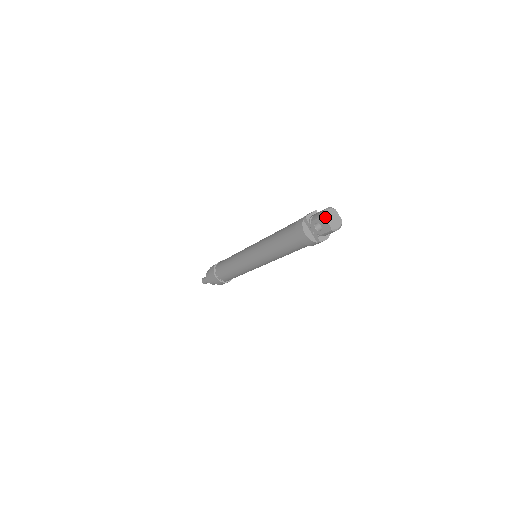
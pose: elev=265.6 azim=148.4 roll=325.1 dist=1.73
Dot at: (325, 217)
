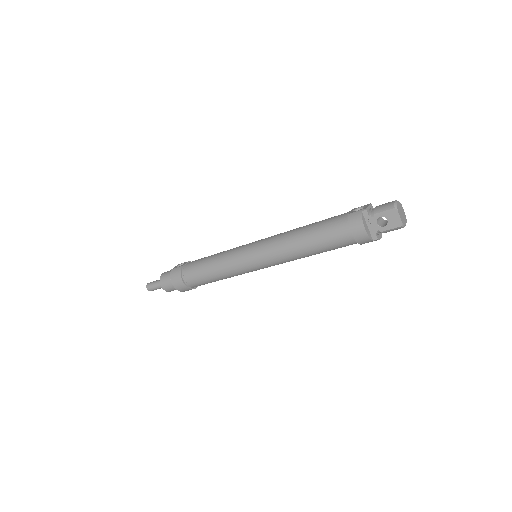
Dot at: (398, 210)
